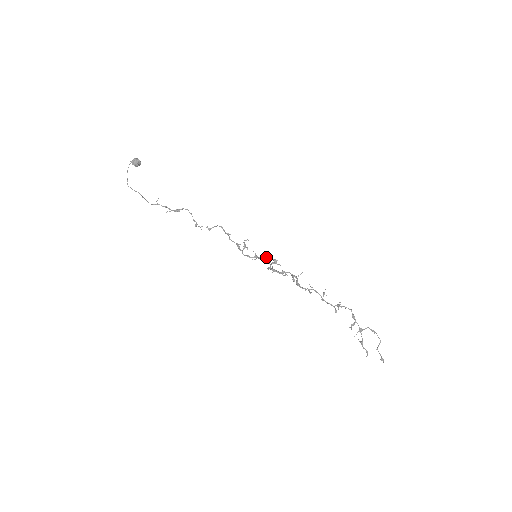
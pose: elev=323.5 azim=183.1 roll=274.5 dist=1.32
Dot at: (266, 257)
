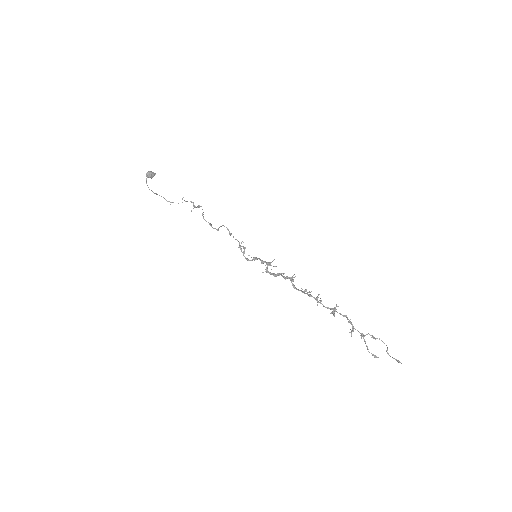
Dot at: (261, 260)
